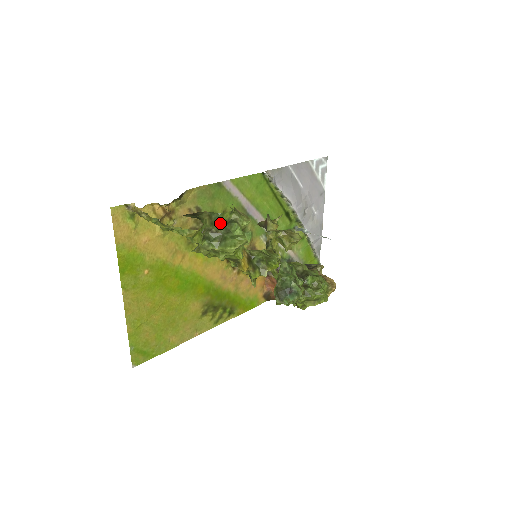
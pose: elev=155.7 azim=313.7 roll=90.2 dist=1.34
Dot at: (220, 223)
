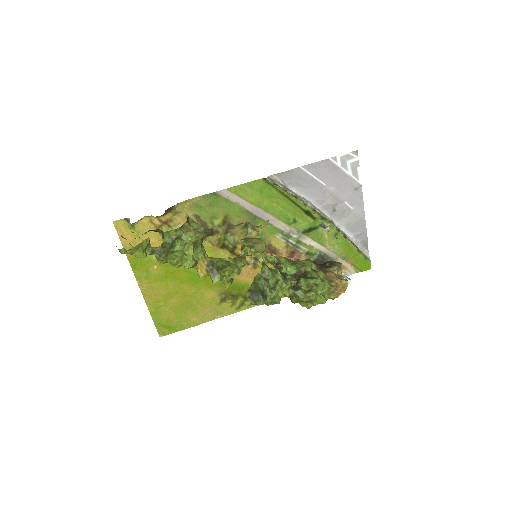
Dot at: (167, 239)
